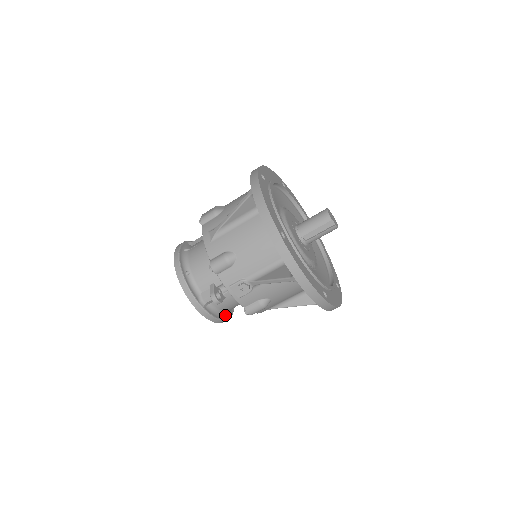
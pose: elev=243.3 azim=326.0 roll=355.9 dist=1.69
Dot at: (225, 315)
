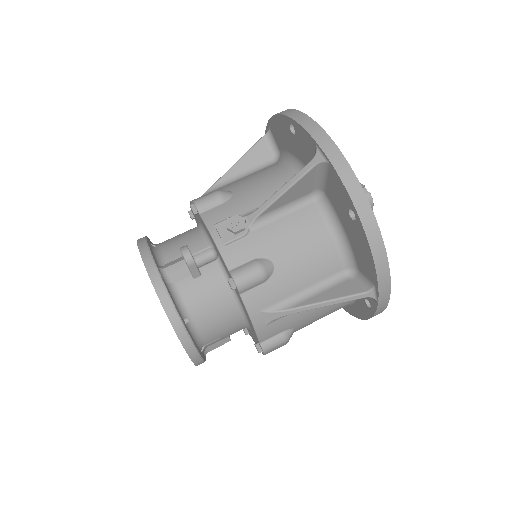
Dot at: (190, 332)
